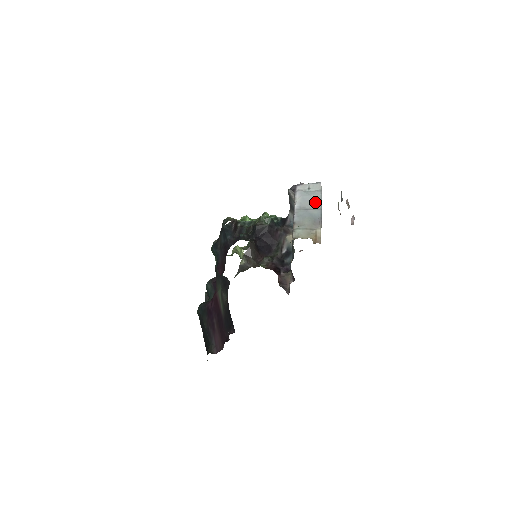
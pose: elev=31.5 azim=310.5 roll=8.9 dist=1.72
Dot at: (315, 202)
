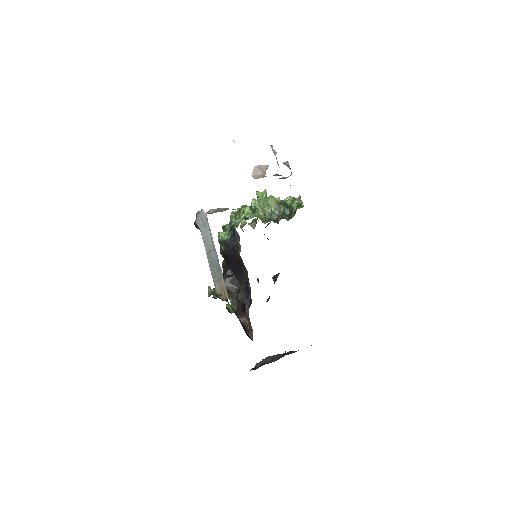
Dot at: (210, 239)
